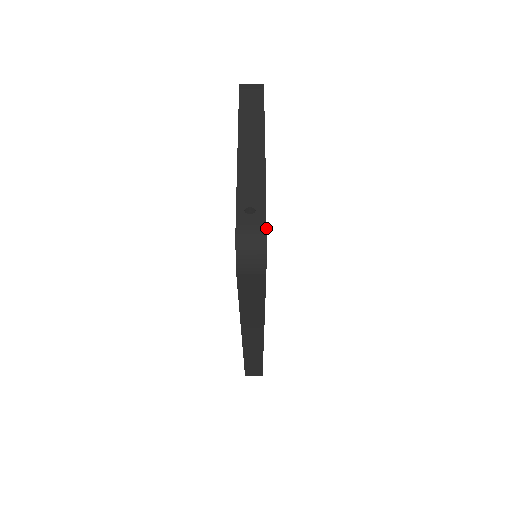
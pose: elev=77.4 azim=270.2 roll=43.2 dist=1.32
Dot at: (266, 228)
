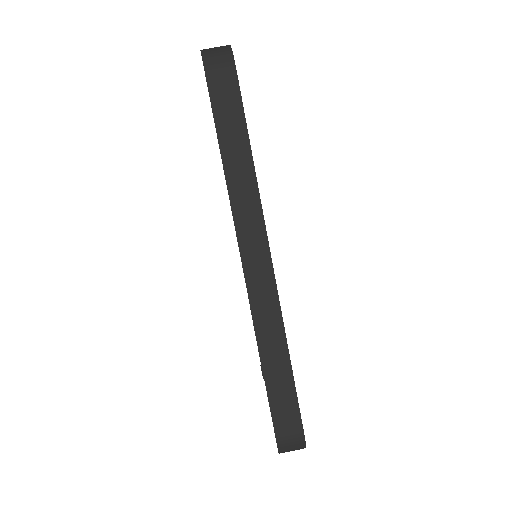
Dot at: occluded
